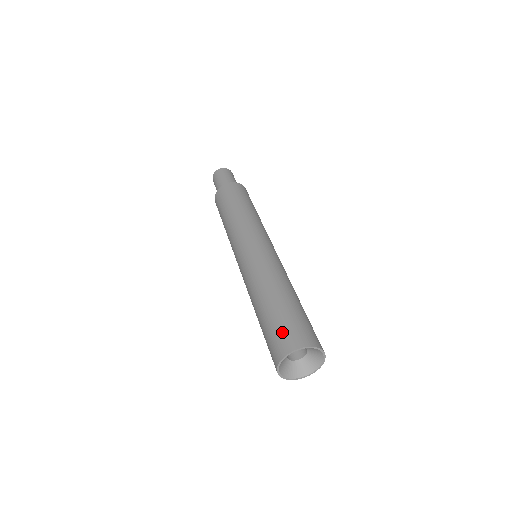
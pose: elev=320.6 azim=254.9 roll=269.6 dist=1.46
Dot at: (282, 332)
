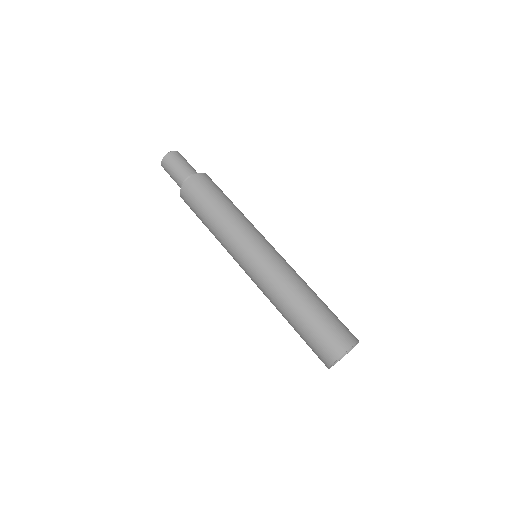
Dot at: (338, 329)
